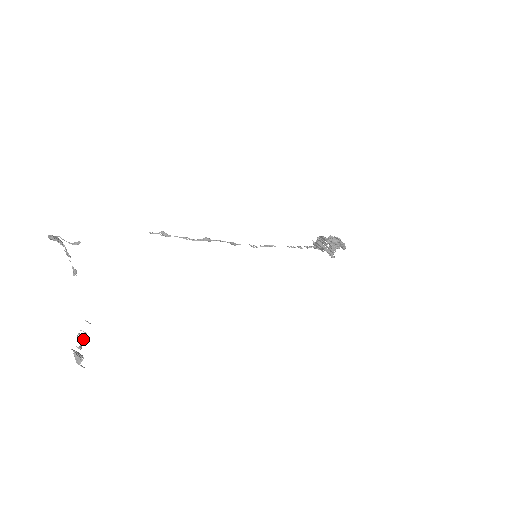
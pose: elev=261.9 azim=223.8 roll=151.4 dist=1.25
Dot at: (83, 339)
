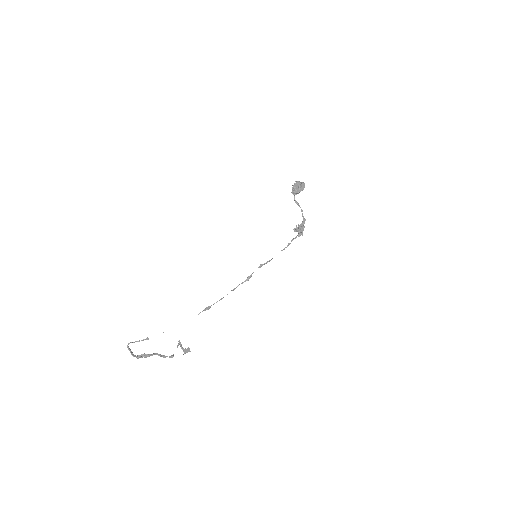
Dot at: occluded
